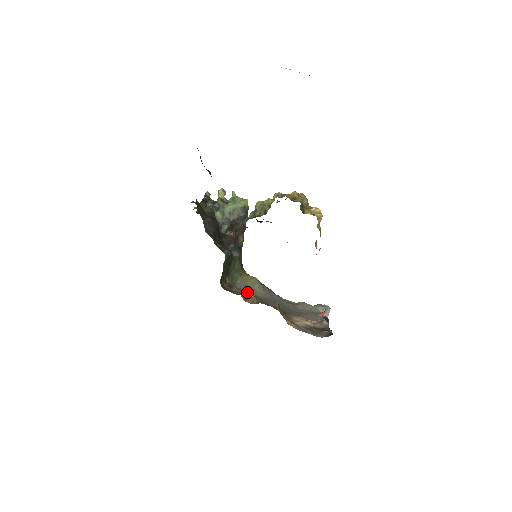
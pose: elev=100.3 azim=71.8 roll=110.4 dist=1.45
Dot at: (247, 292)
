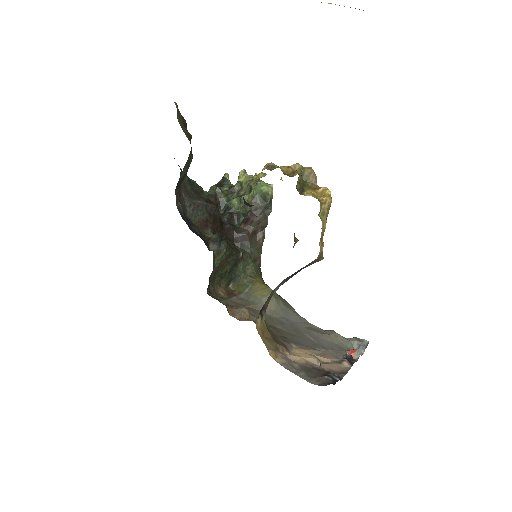
Dot at: (248, 305)
